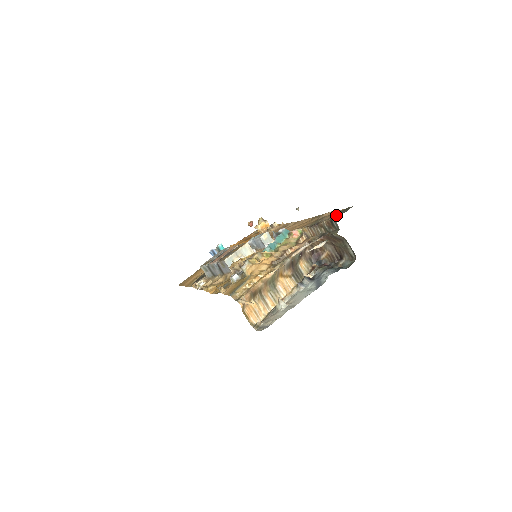
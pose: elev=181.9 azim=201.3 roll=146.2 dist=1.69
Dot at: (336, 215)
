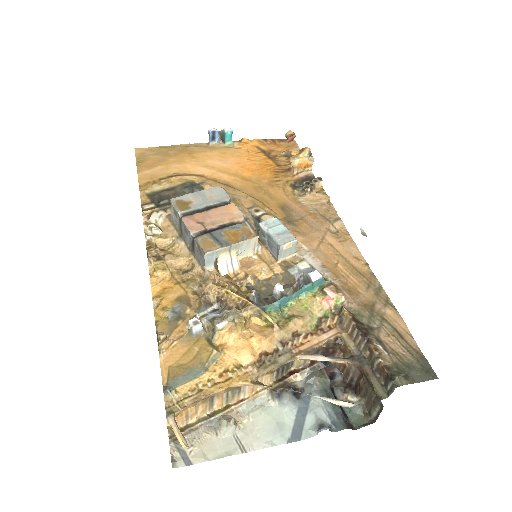
Dot at: (403, 363)
